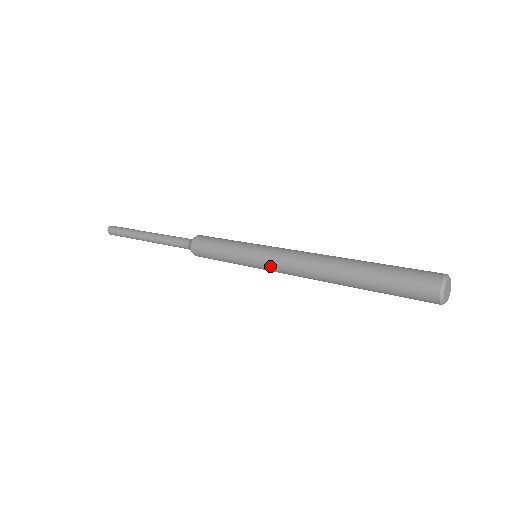
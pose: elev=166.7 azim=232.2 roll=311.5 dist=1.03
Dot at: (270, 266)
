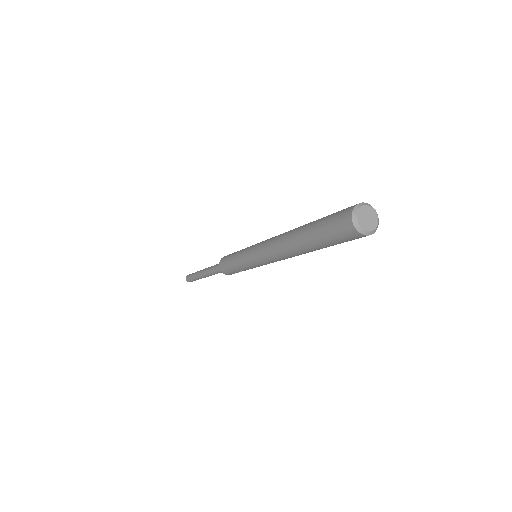
Dot at: (256, 251)
